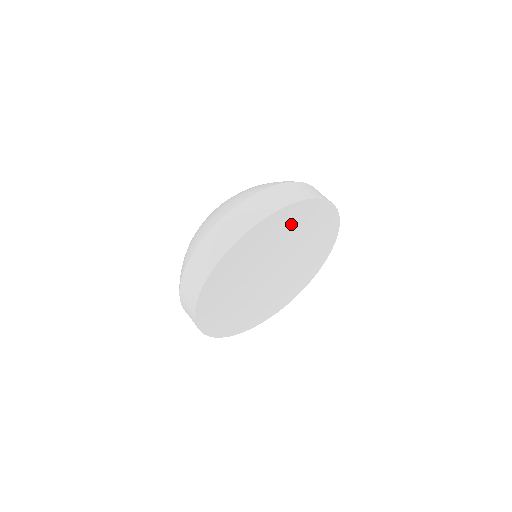
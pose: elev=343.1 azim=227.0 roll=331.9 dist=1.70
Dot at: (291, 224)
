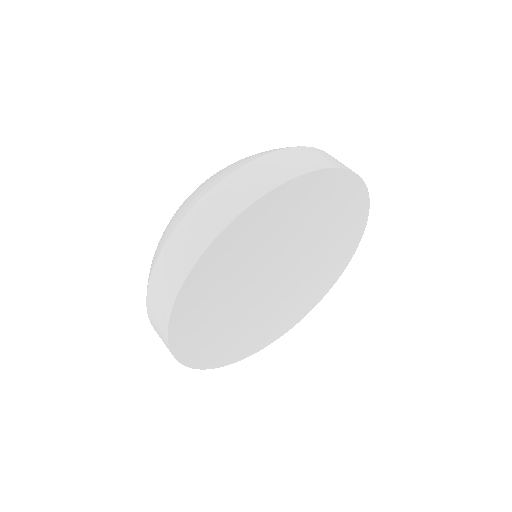
Dot at: (255, 235)
